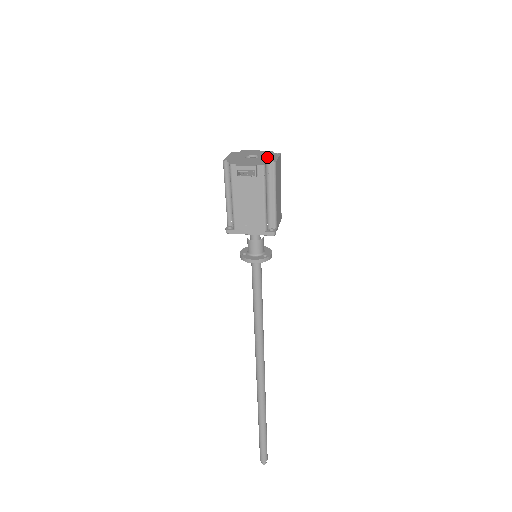
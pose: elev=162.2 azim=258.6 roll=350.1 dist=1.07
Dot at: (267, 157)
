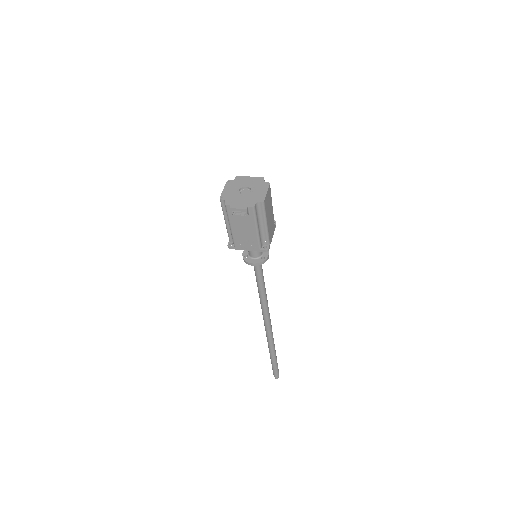
Dot at: (257, 191)
